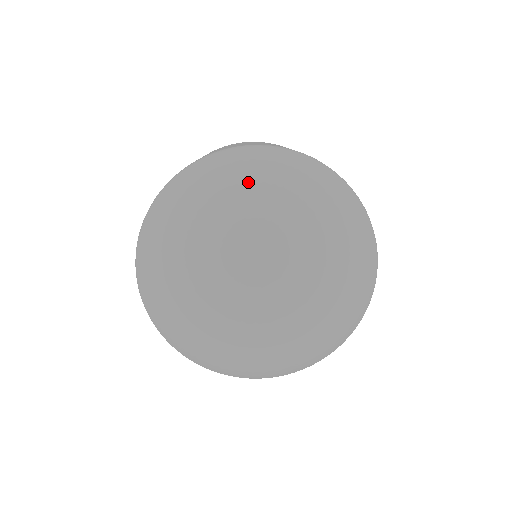
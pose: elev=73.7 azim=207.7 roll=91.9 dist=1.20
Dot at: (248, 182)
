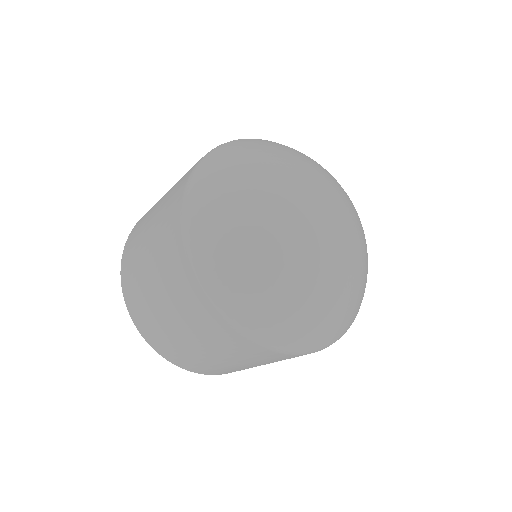
Dot at: (325, 169)
